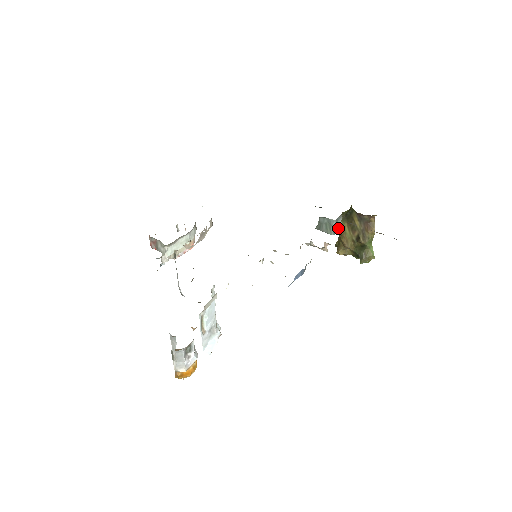
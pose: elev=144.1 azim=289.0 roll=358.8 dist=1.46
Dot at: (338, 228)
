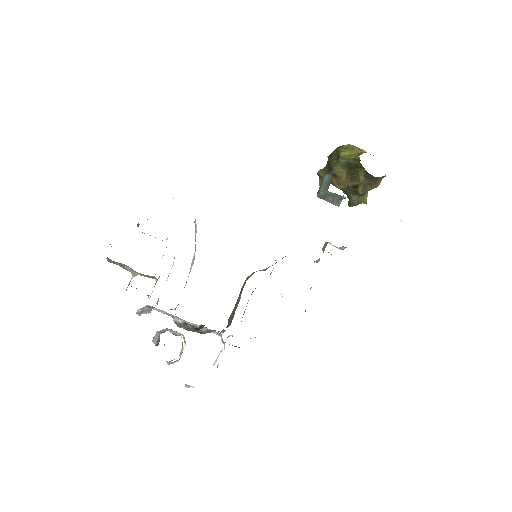
Dot at: occluded
